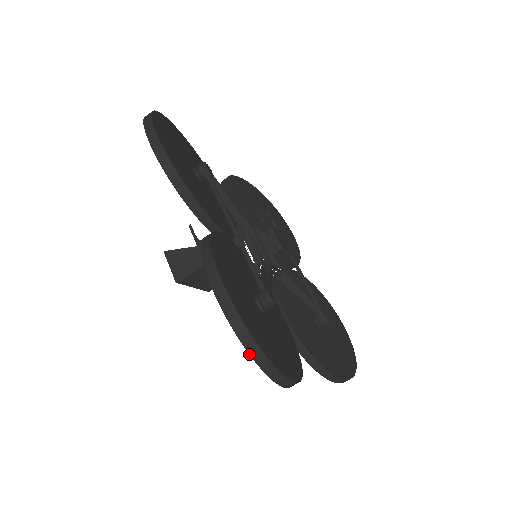
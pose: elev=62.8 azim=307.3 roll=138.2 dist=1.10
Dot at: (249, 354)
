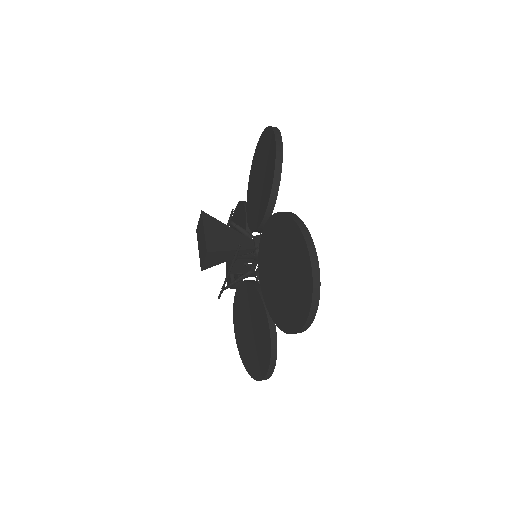
Dot at: occluded
